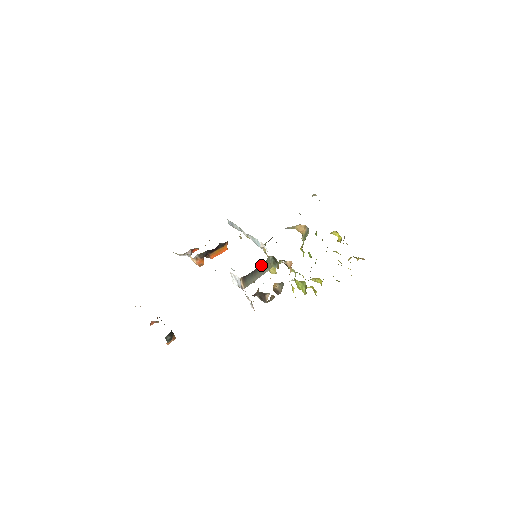
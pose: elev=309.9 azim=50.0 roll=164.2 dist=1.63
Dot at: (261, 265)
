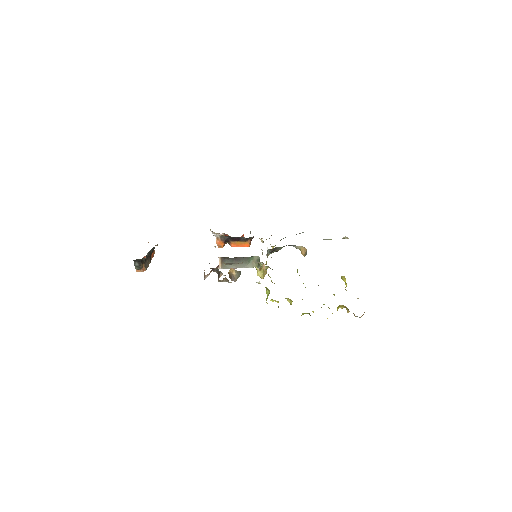
Dot at: (245, 258)
